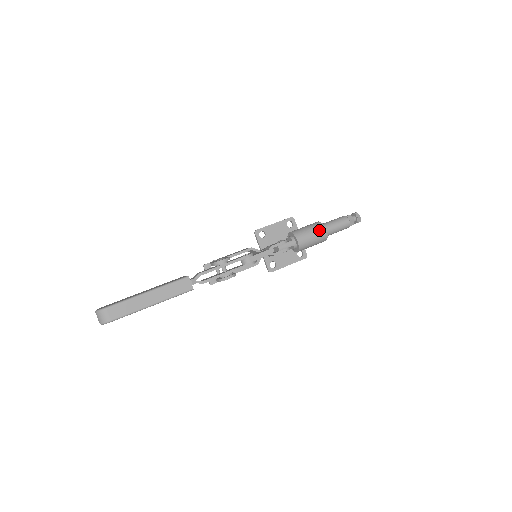
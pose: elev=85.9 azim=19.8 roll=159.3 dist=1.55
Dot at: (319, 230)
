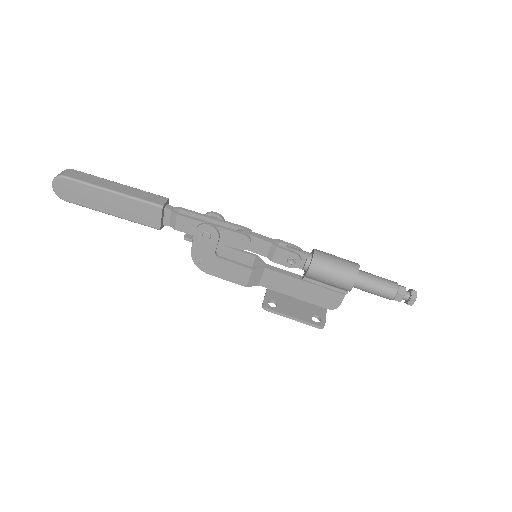
Dot at: (349, 261)
